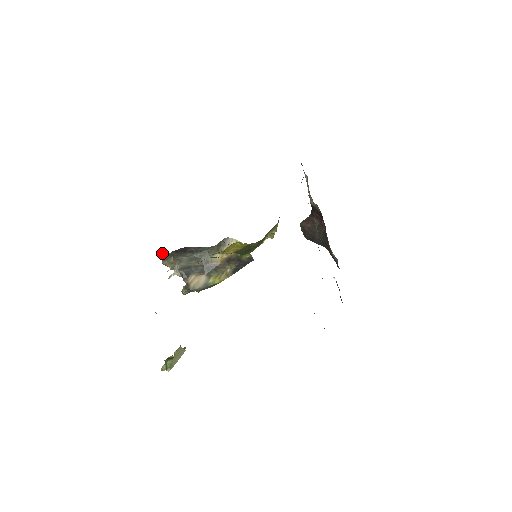
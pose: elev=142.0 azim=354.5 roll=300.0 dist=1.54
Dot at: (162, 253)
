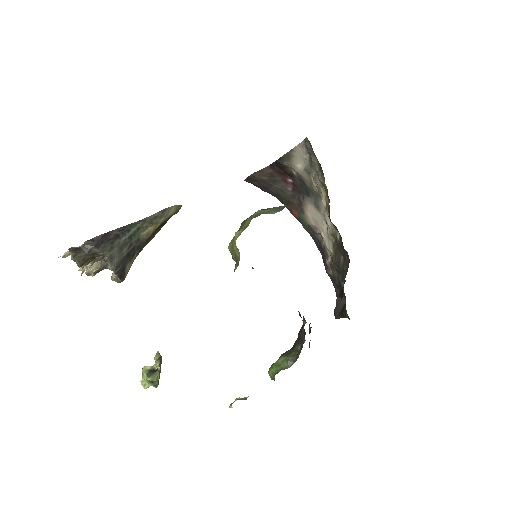
Dot at: (74, 254)
